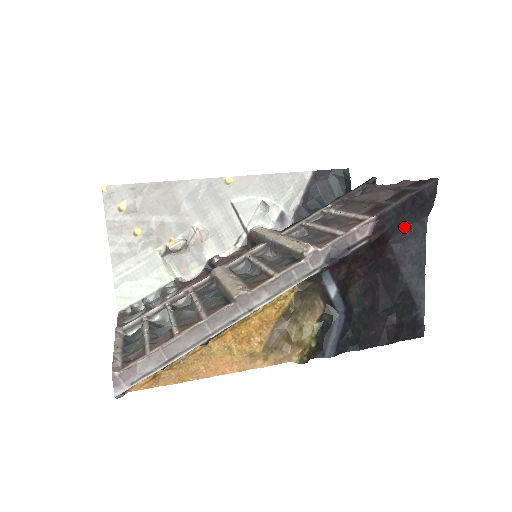
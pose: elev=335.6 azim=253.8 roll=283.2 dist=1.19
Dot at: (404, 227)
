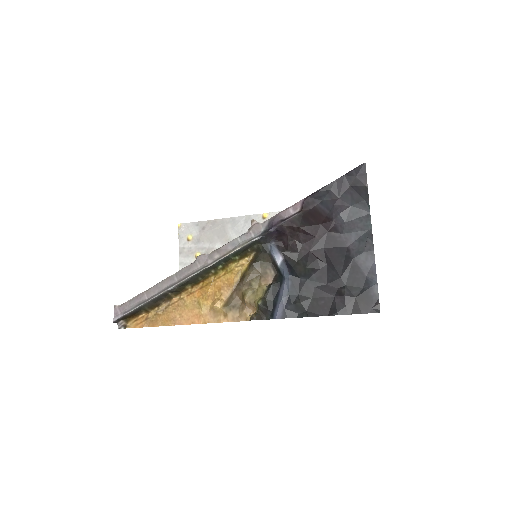
Dot at: (344, 207)
